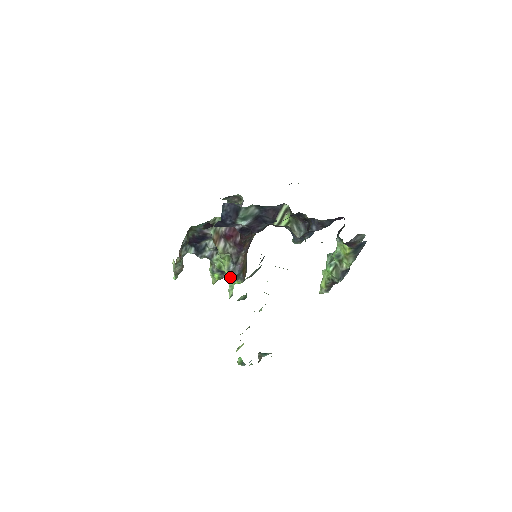
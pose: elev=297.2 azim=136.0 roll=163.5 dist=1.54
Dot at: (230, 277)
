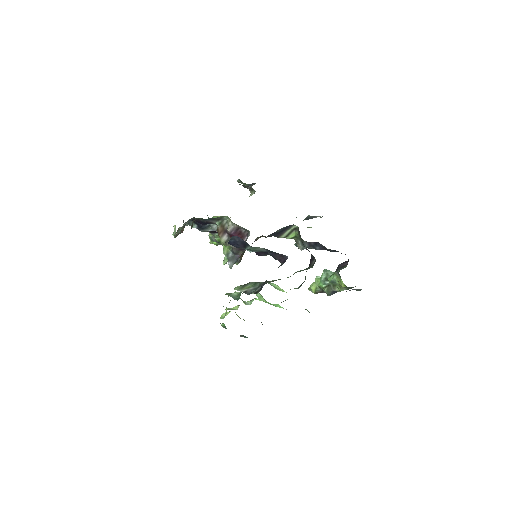
Dot at: occluded
